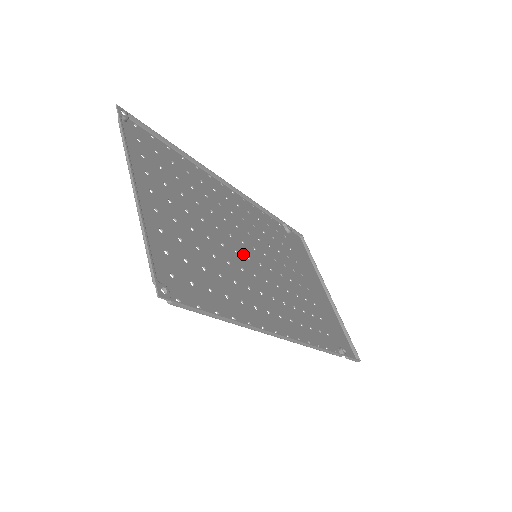
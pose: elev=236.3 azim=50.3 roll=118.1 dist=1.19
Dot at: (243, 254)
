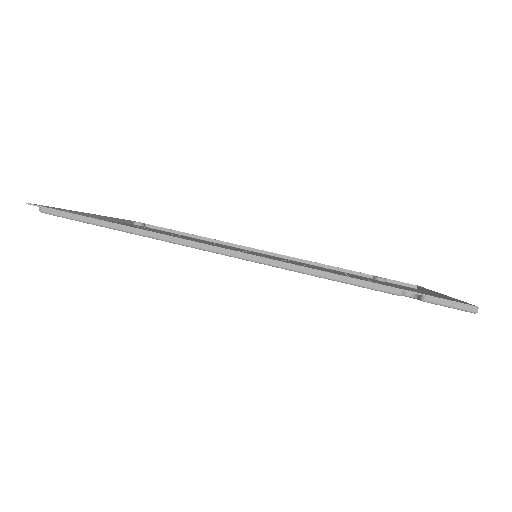
Dot at: occluded
